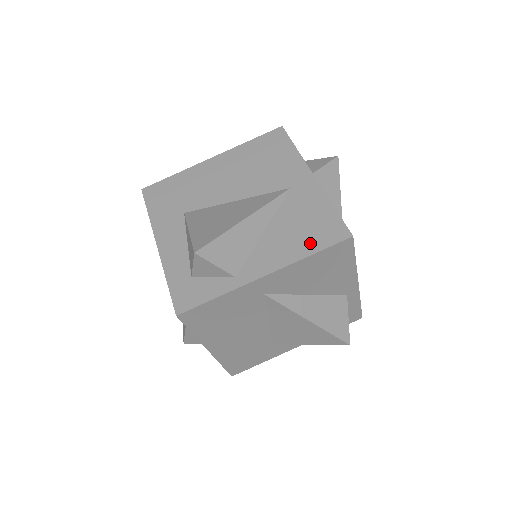
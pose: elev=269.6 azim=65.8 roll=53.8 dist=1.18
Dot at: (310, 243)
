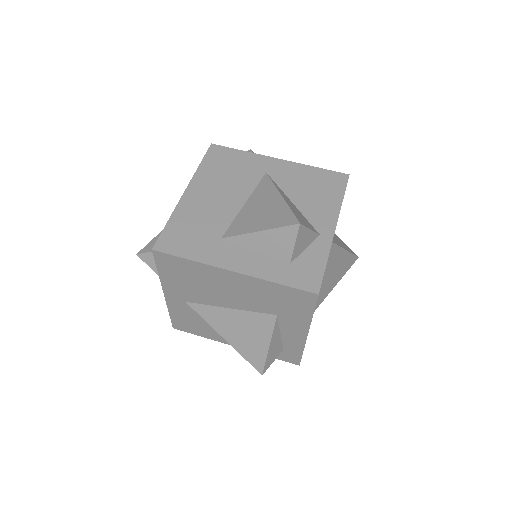
Dot at: occluded
